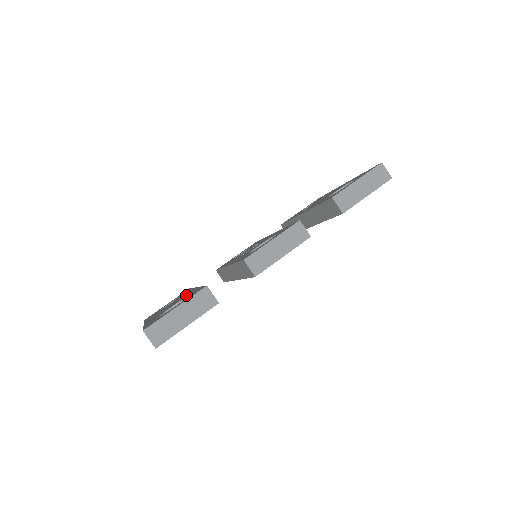
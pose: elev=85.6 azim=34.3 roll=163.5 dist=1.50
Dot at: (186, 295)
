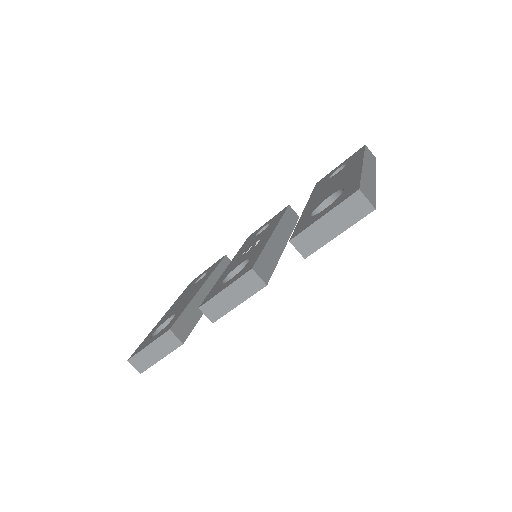
Dot at: (186, 302)
